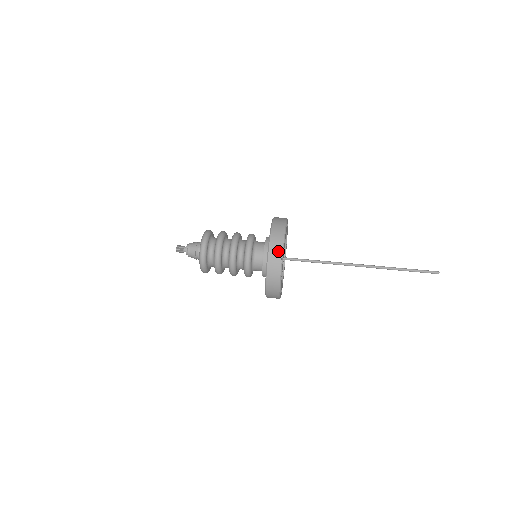
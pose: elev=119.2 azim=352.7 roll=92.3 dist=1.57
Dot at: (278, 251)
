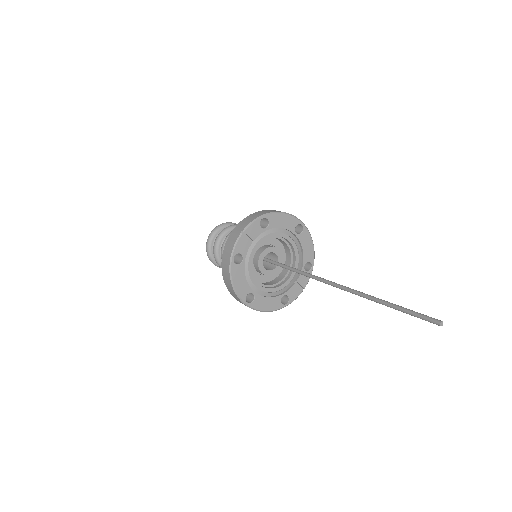
Dot at: (245, 224)
